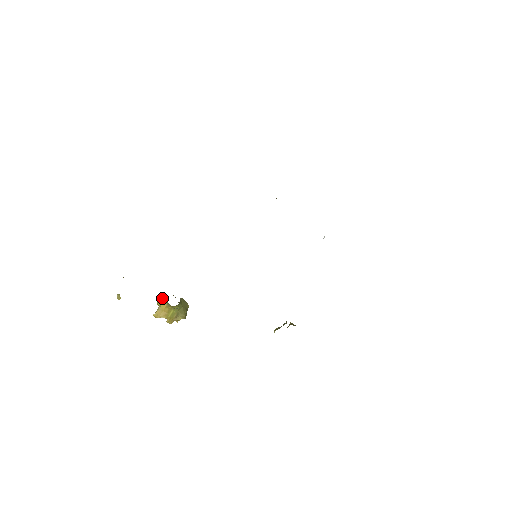
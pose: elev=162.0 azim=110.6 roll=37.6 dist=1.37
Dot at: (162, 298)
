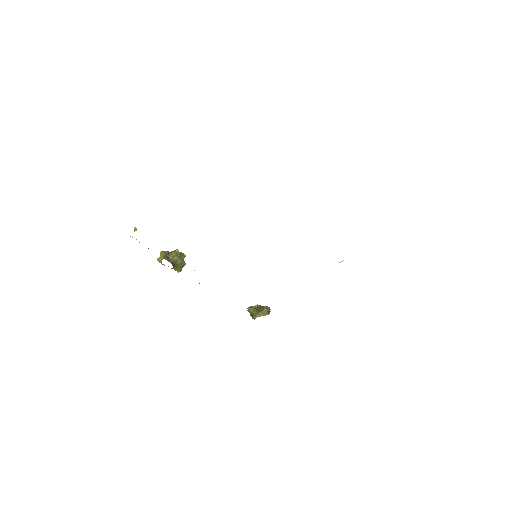
Dot at: (162, 257)
